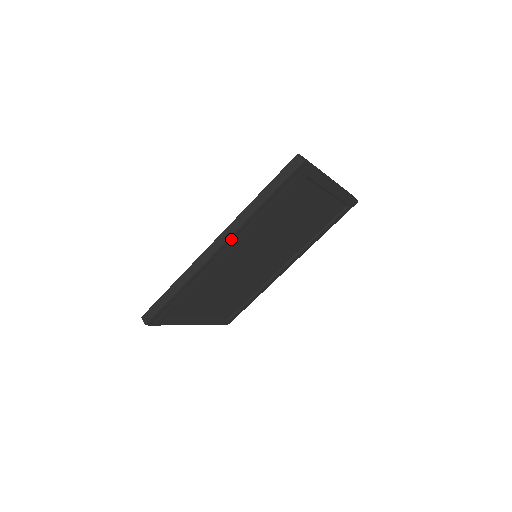
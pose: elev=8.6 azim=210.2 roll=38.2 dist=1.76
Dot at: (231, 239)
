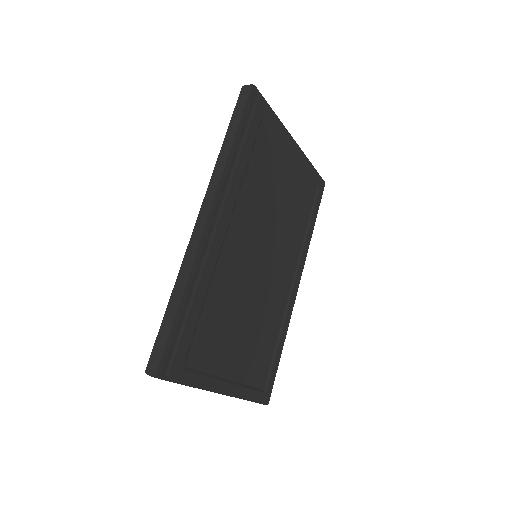
Dot at: (218, 199)
